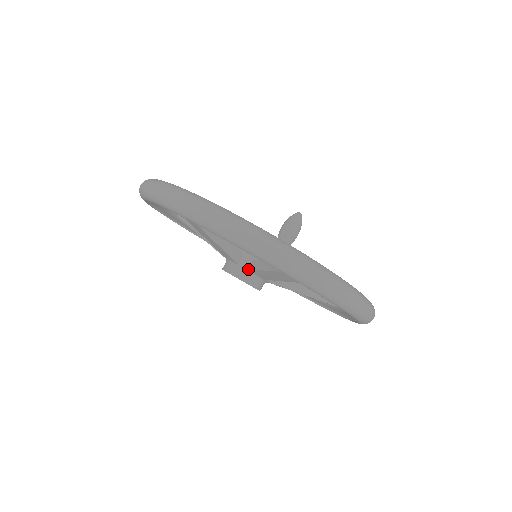
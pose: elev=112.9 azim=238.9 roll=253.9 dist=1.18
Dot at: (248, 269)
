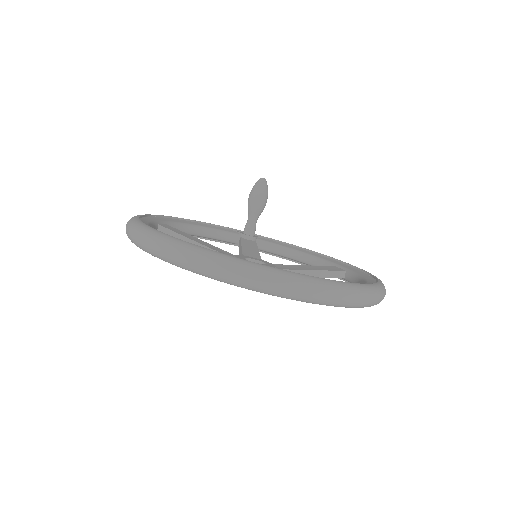
Dot at: occluded
